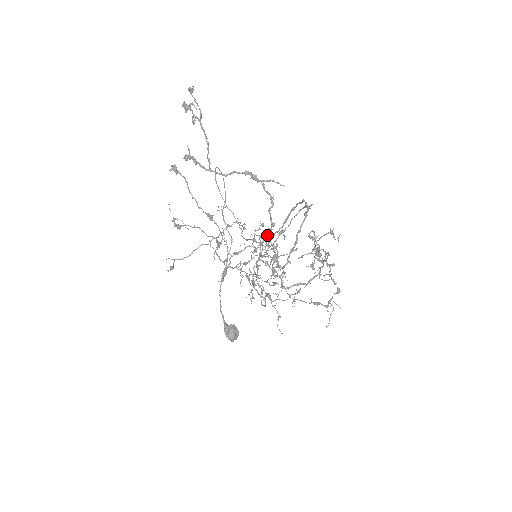
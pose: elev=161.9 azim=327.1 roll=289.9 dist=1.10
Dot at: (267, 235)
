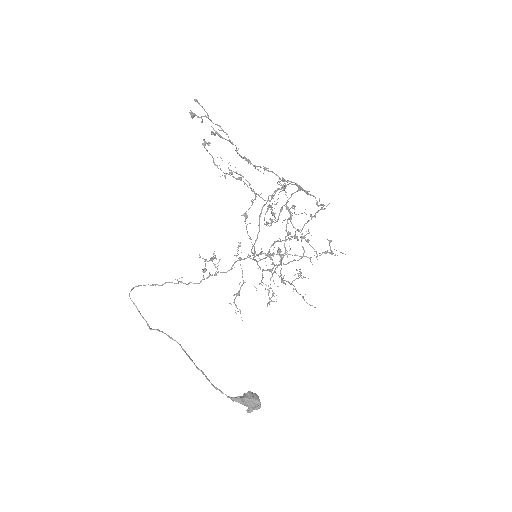
Dot at: (283, 180)
